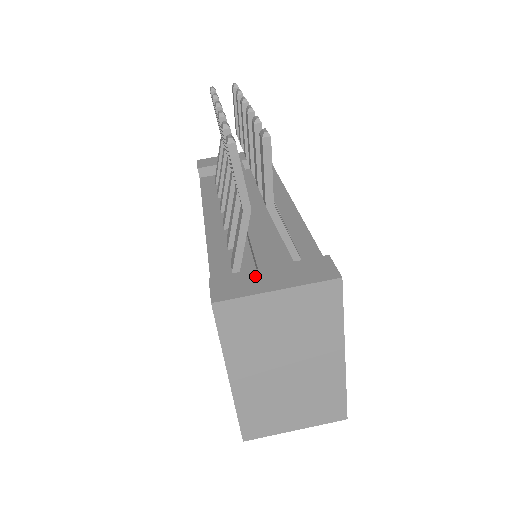
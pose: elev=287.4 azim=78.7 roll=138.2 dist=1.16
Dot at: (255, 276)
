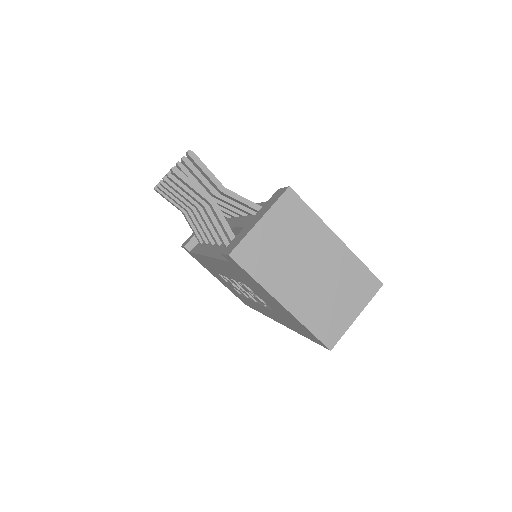
Dot at: (245, 229)
